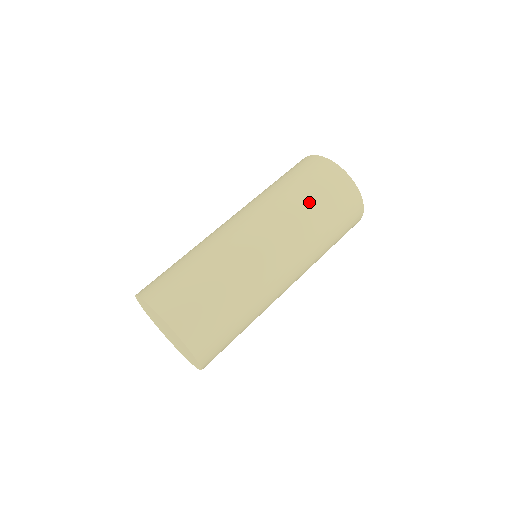
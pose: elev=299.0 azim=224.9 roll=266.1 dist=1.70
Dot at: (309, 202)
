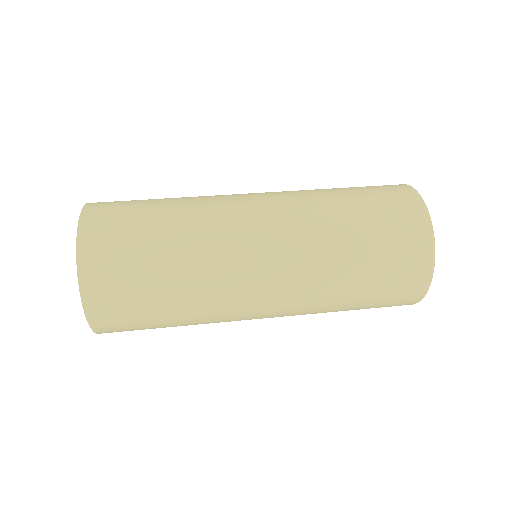
Dot at: (354, 230)
